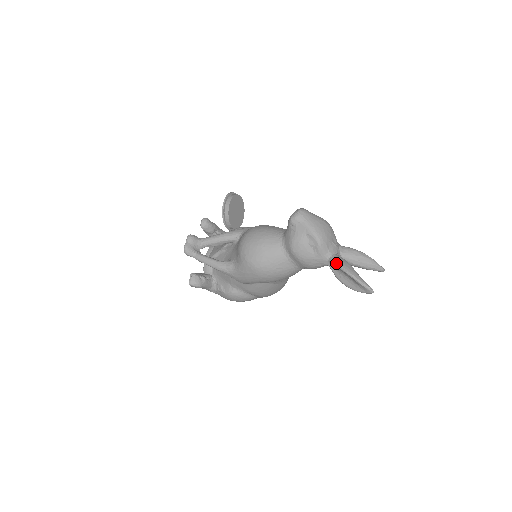
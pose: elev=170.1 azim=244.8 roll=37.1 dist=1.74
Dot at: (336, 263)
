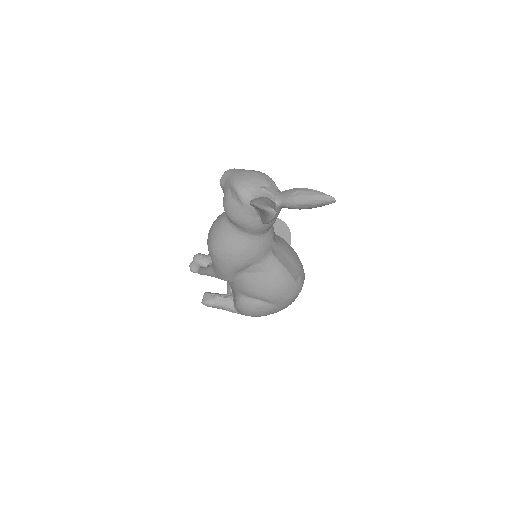
Dot at: occluded
